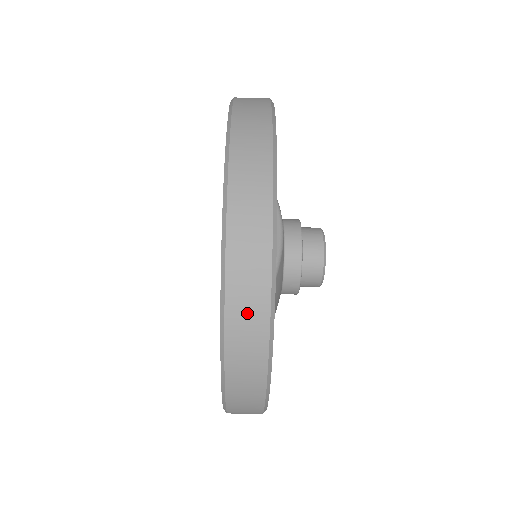
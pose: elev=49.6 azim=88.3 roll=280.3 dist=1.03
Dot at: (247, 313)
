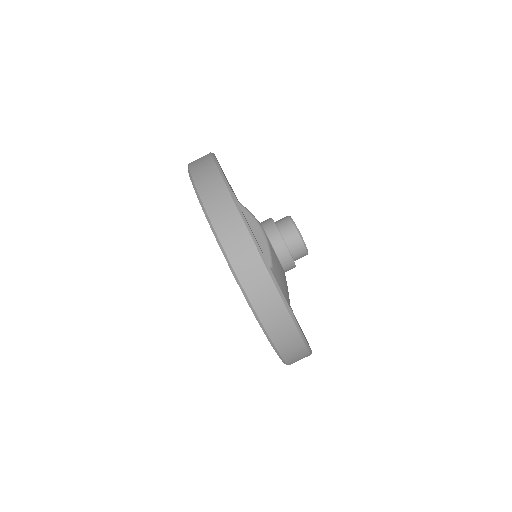
Dot at: (259, 287)
